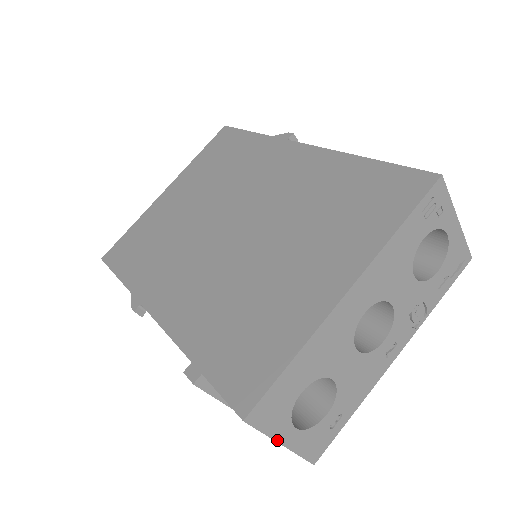
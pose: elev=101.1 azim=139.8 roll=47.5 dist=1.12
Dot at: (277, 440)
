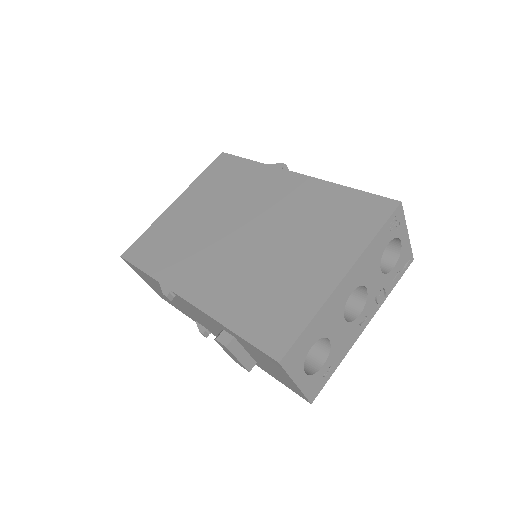
Dot at: (294, 381)
